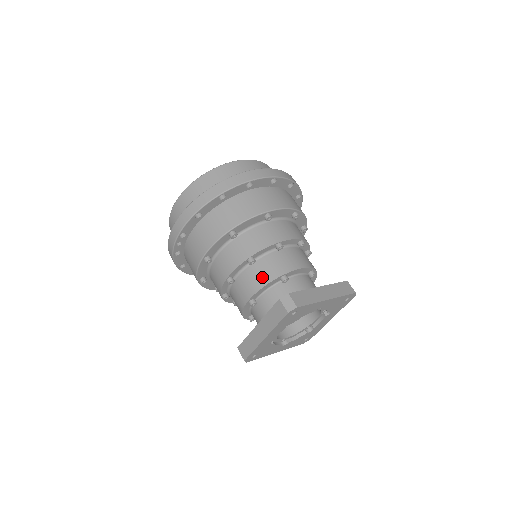
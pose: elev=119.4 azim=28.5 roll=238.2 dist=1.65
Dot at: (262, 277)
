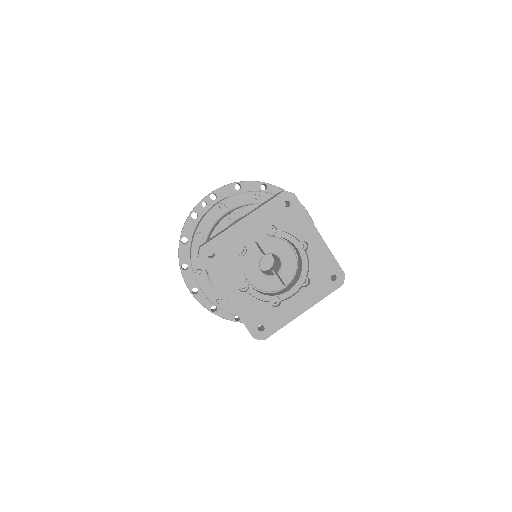
Dot at: occluded
